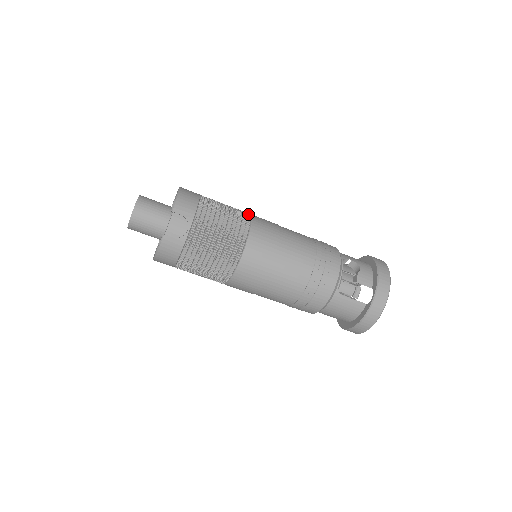
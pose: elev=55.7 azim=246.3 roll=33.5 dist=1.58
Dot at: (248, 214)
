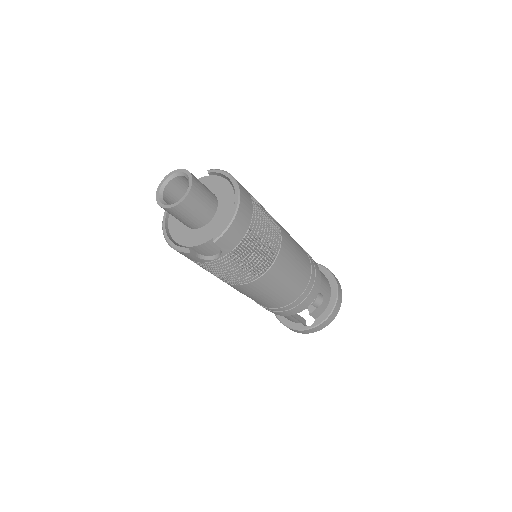
Dot at: (280, 244)
